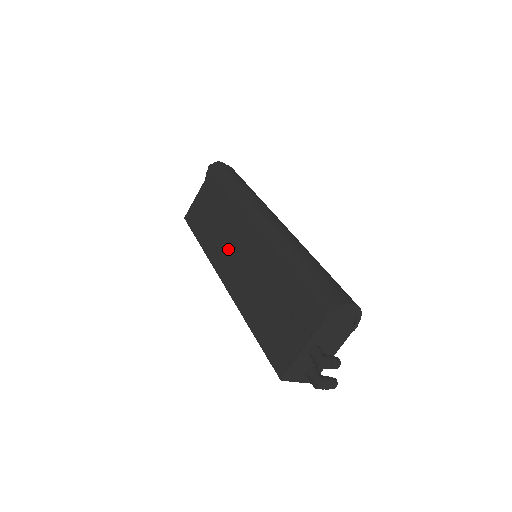
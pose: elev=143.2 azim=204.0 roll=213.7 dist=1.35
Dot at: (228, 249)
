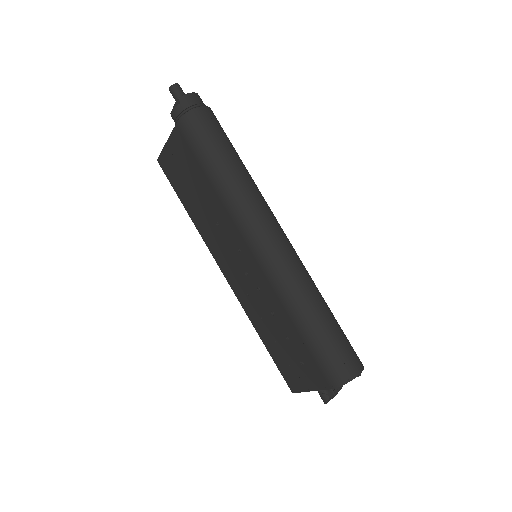
Dot at: (224, 249)
